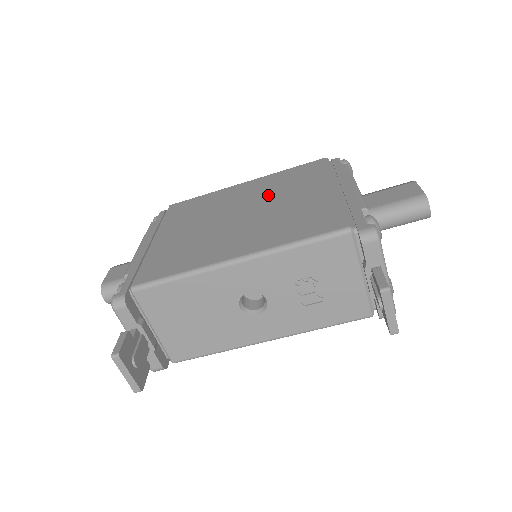
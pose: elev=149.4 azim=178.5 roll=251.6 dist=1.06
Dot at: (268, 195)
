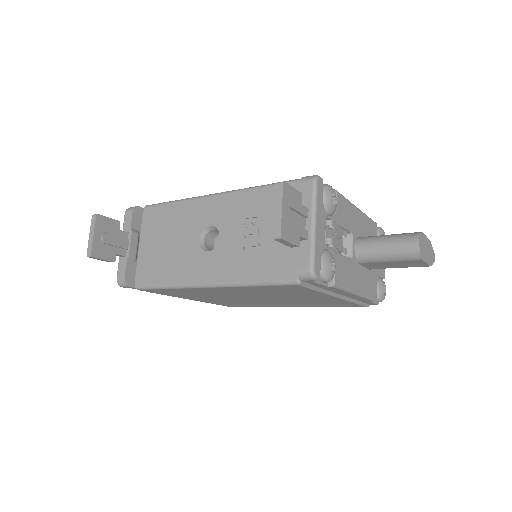
Dot at: occluded
